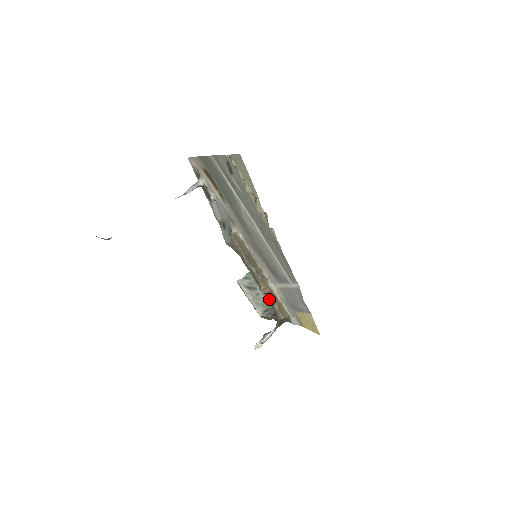
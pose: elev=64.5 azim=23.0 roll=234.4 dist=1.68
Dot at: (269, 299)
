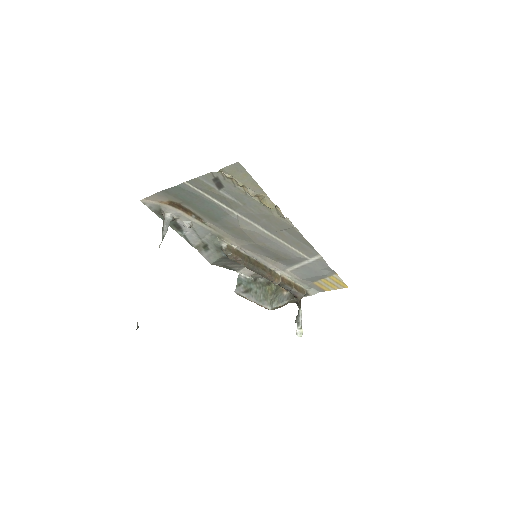
Dot at: (285, 287)
